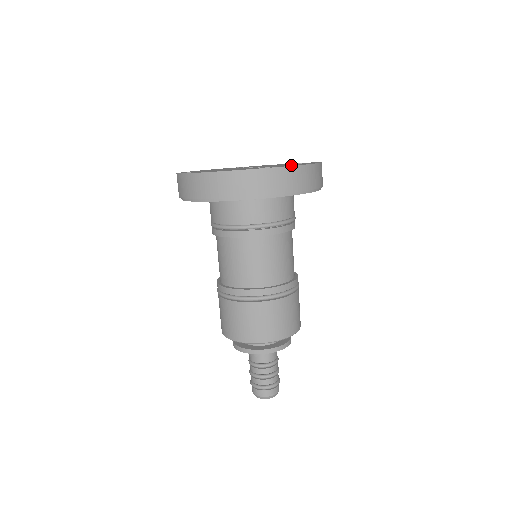
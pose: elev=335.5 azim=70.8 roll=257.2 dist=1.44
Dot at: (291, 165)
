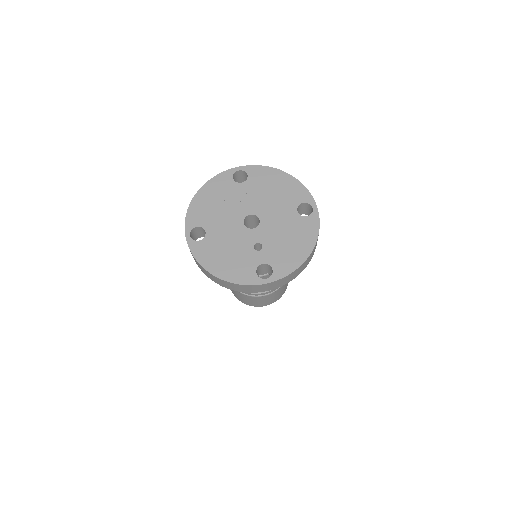
Dot at: (284, 266)
